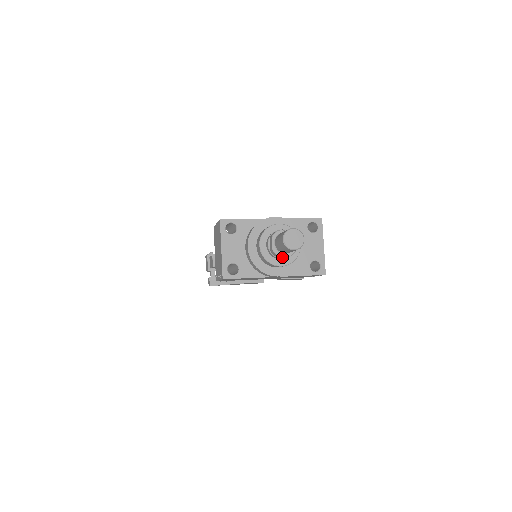
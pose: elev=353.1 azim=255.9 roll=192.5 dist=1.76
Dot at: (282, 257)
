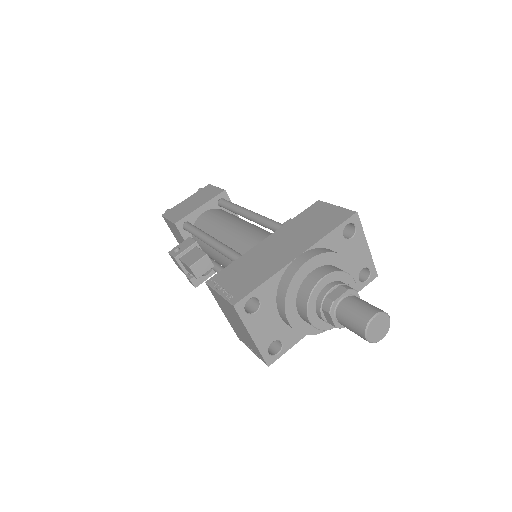
Dot at: occluded
